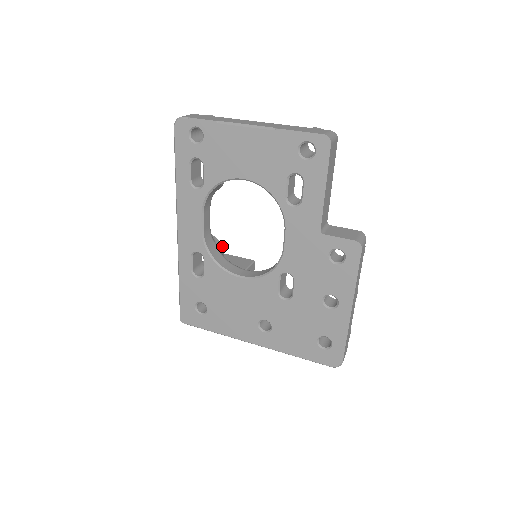
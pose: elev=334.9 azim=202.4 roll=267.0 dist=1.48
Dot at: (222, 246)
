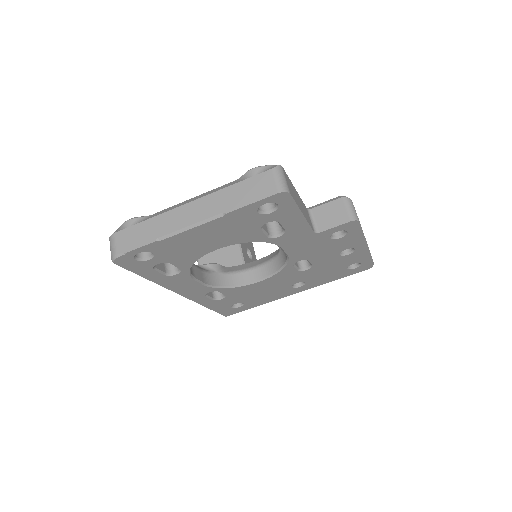
Dot at: (218, 265)
